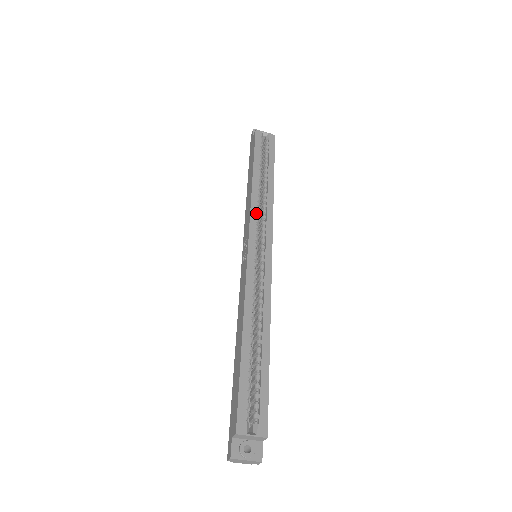
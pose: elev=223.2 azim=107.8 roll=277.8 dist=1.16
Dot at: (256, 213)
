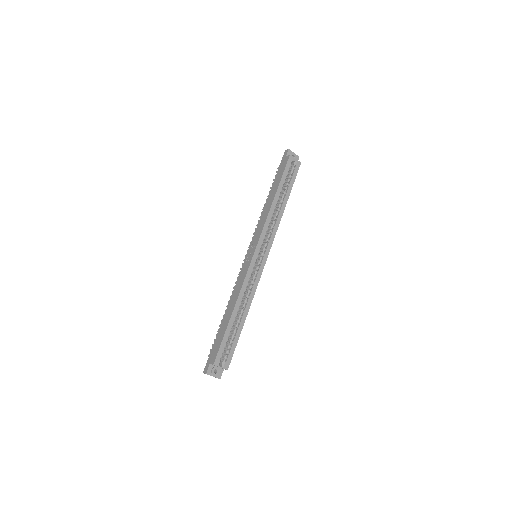
Dot at: (267, 228)
